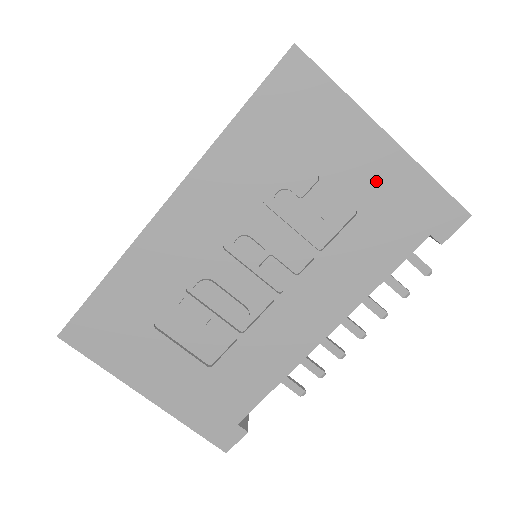
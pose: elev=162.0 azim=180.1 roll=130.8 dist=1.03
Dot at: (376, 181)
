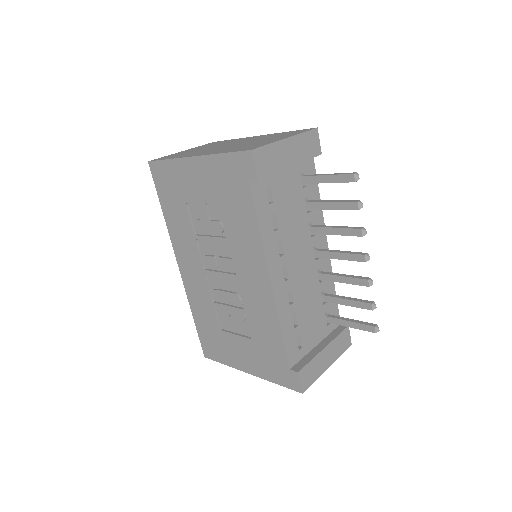
Dot at: (209, 181)
